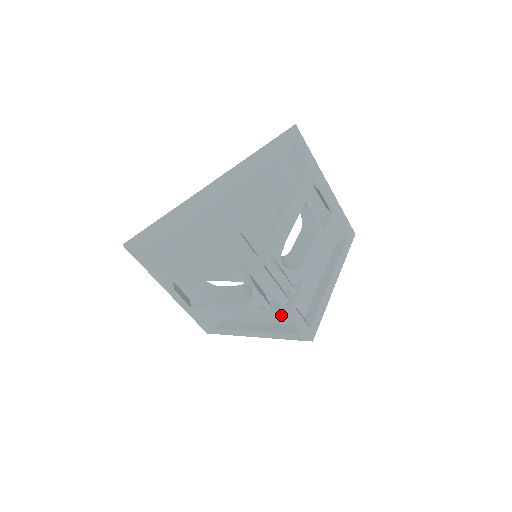
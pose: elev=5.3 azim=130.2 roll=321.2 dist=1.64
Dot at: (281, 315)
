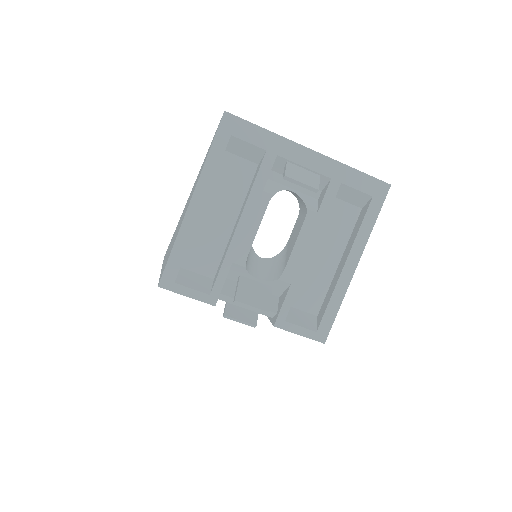
Dot at: occluded
